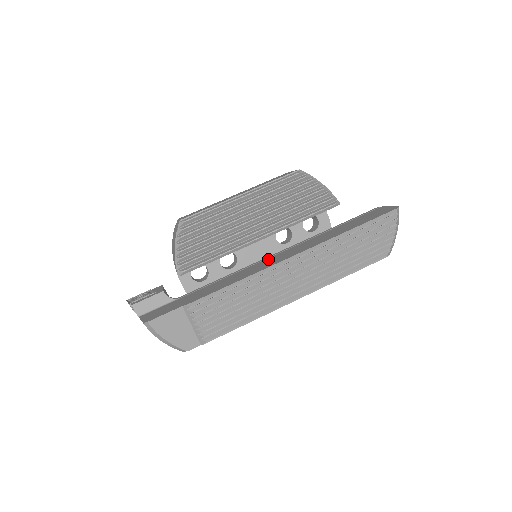
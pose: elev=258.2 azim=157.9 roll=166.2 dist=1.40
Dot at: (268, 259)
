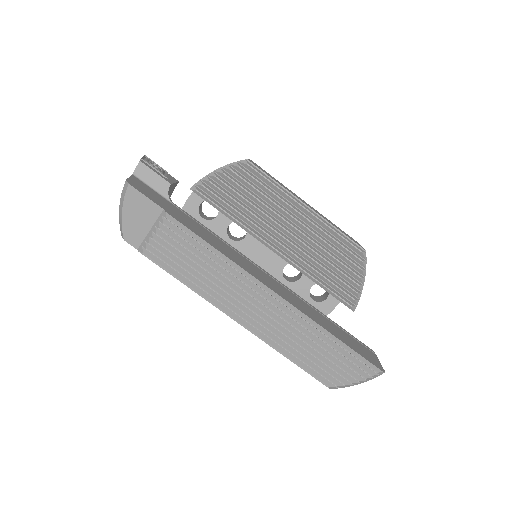
Dot at: (259, 269)
